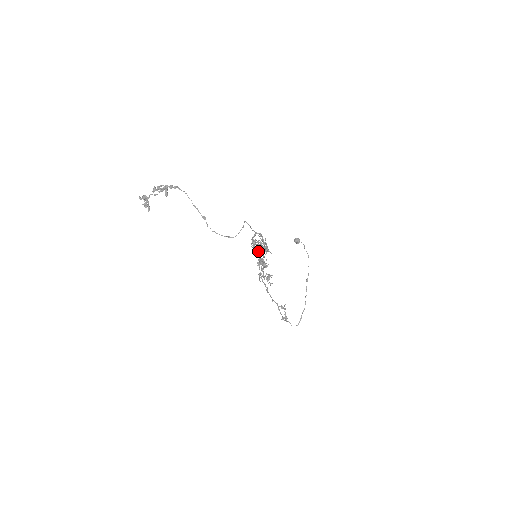
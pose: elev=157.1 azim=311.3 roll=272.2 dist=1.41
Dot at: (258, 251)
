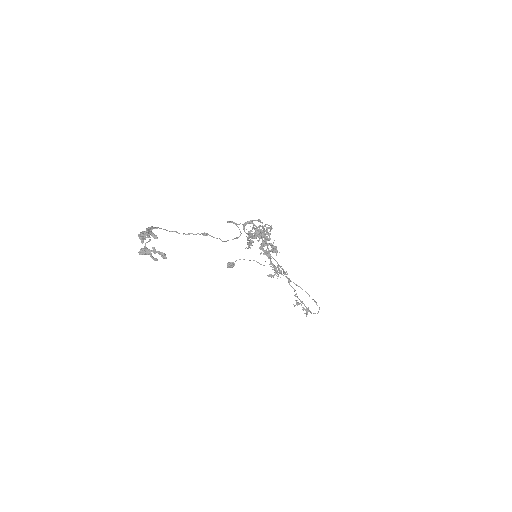
Dot at: (261, 238)
